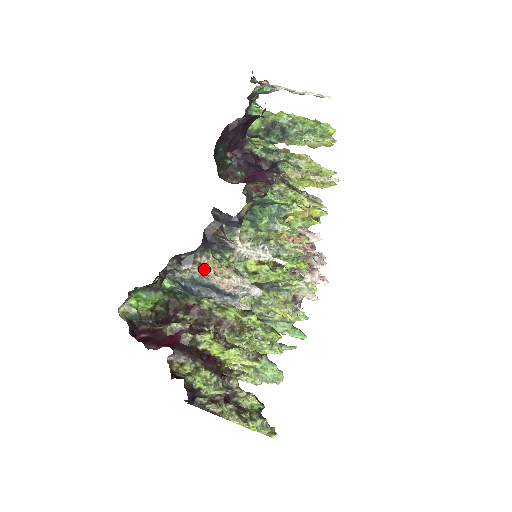
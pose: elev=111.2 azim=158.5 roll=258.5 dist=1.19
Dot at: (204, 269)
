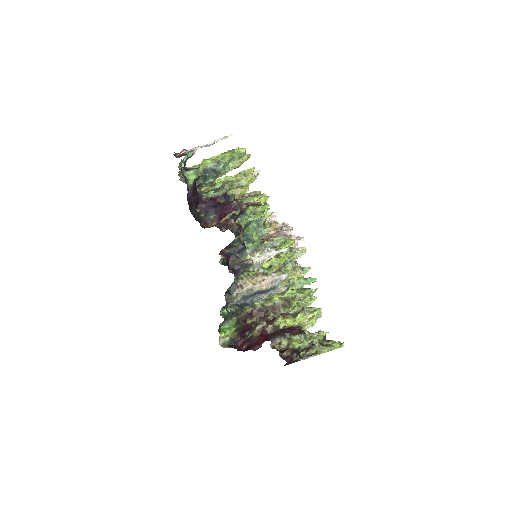
Dot at: (245, 287)
